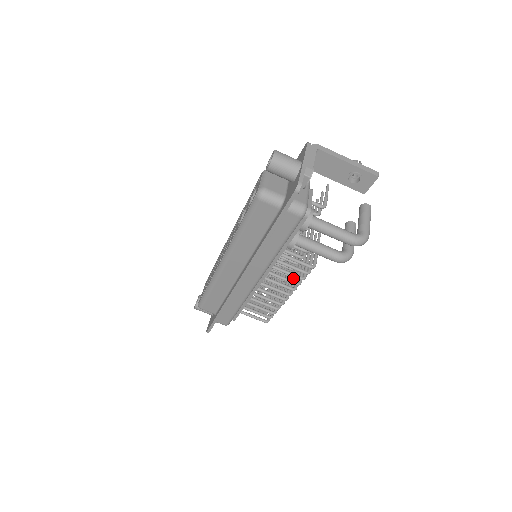
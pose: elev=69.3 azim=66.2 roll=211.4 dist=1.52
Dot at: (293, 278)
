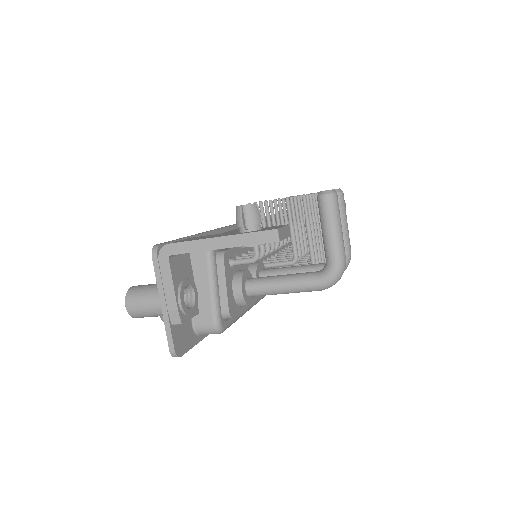
Dot at: occluded
